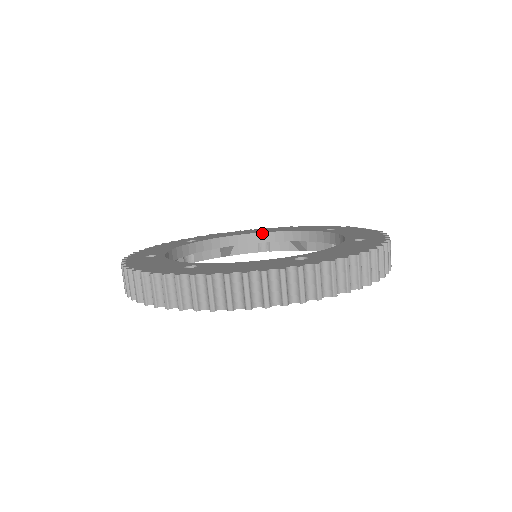
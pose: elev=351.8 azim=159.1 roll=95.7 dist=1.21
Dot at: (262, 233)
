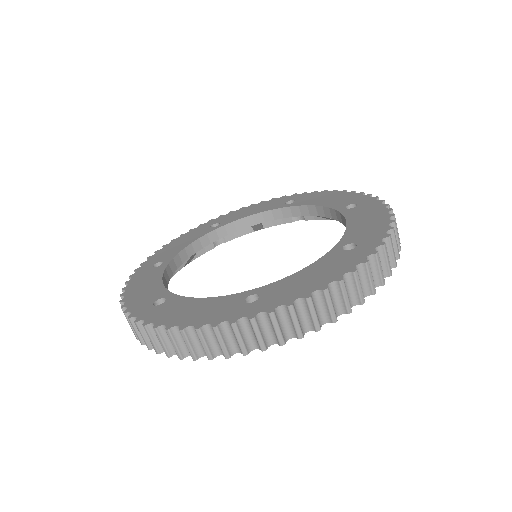
Dot at: (287, 208)
